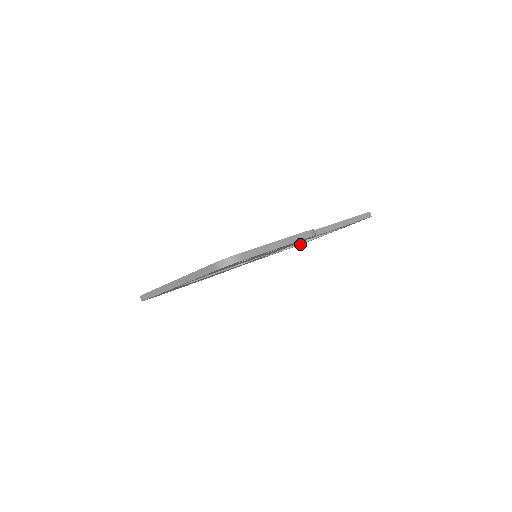
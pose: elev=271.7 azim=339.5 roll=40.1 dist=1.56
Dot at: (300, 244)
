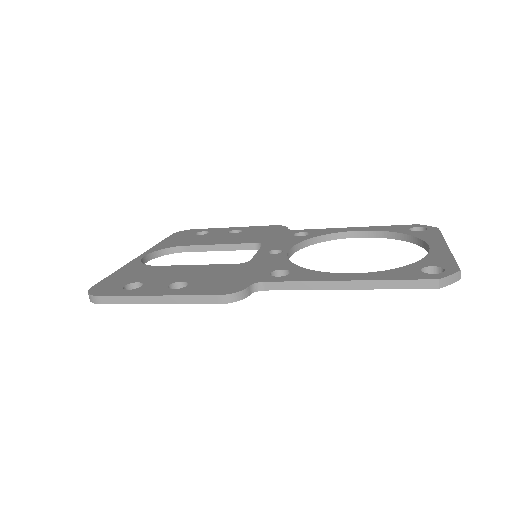
Dot at: occluded
